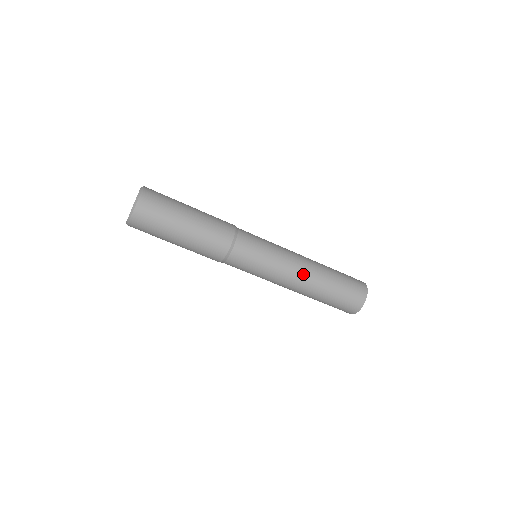
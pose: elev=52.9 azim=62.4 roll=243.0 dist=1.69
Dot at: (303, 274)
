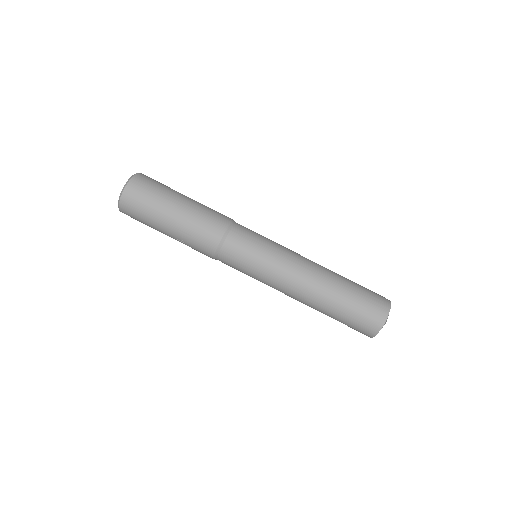
Dot at: (312, 266)
